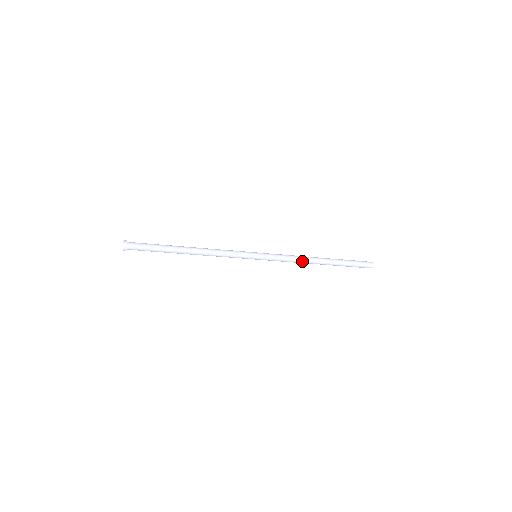
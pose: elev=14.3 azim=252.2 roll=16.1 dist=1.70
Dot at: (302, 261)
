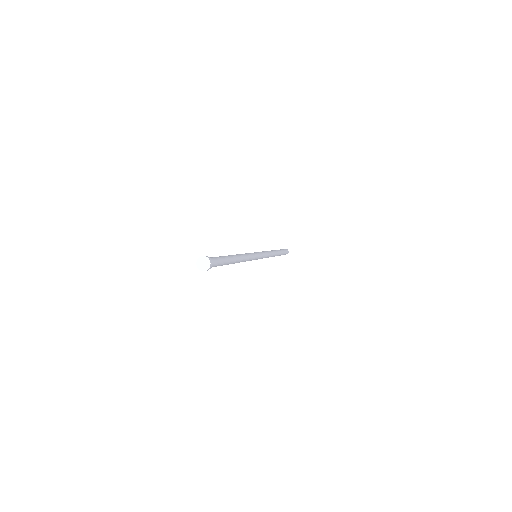
Dot at: occluded
